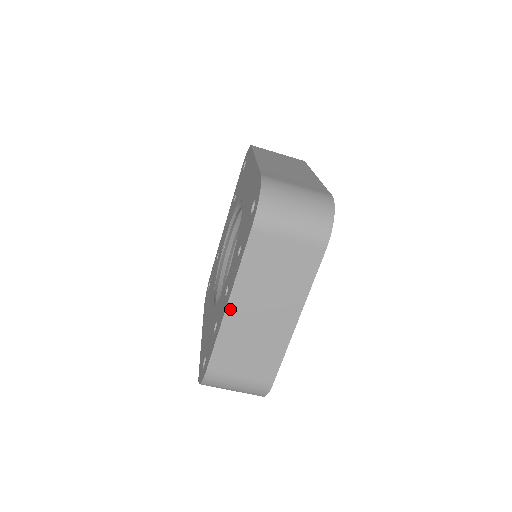
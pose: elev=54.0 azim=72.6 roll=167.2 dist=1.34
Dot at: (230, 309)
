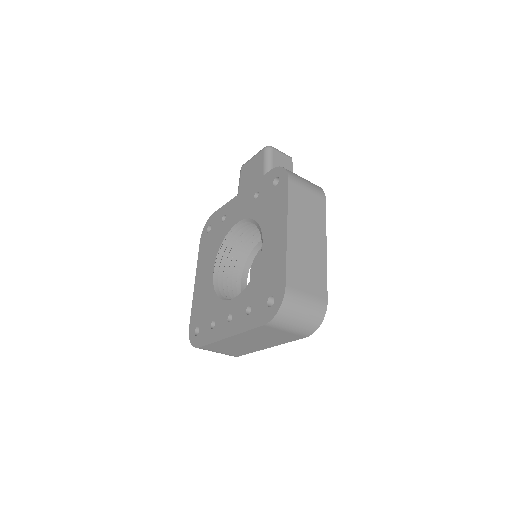
Dot at: (229, 338)
